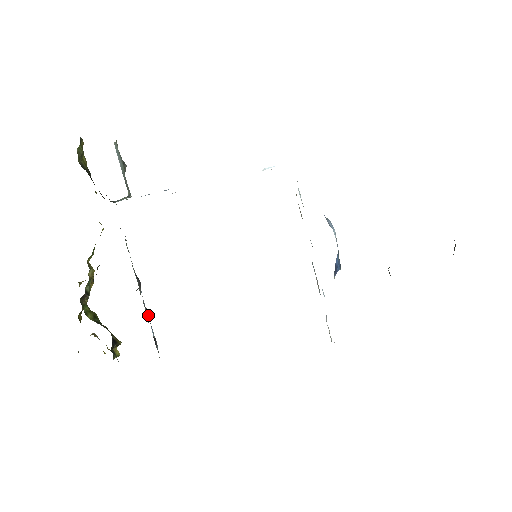
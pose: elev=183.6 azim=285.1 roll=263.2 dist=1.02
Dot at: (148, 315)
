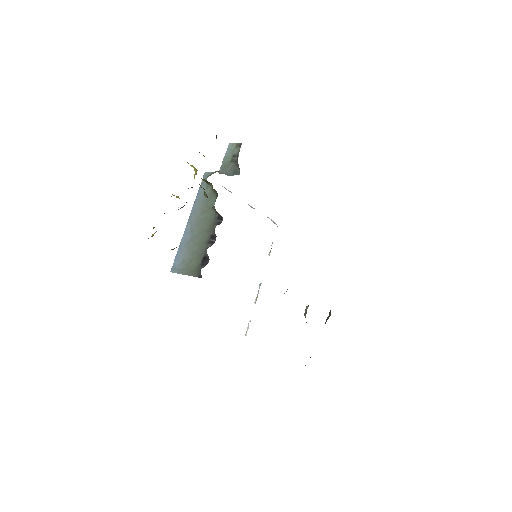
Dot at: (211, 243)
